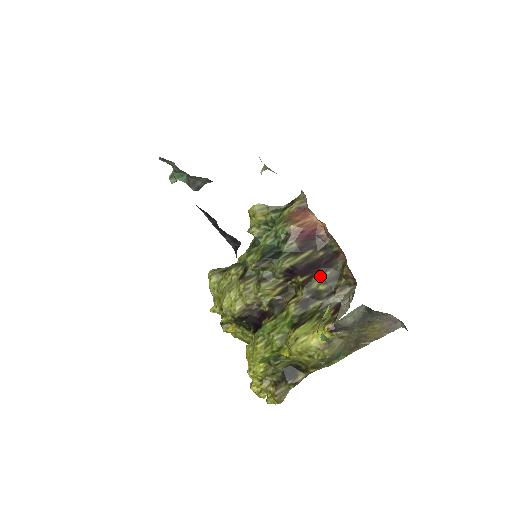
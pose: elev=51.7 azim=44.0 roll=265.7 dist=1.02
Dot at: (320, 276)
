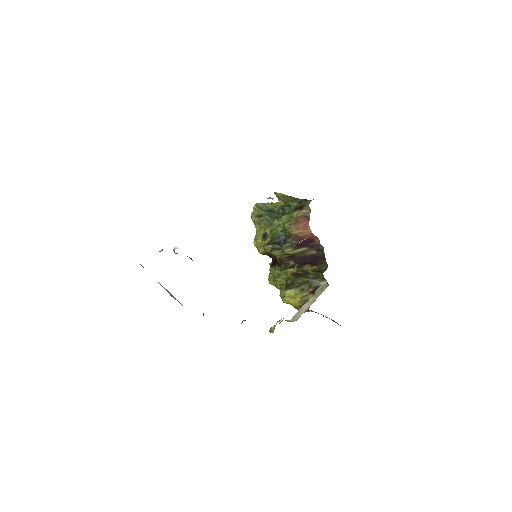
Dot at: (309, 266)
